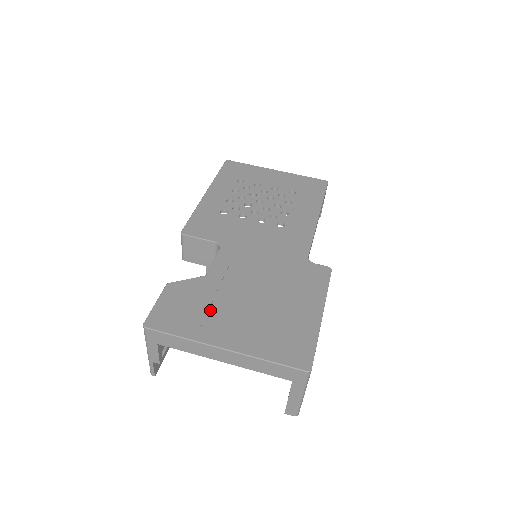
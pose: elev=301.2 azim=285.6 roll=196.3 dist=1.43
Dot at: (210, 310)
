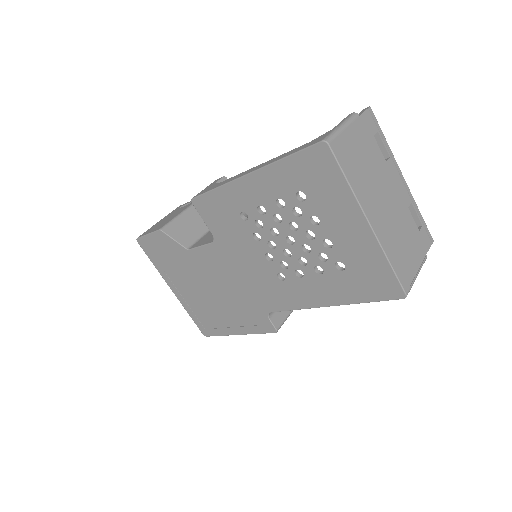
Dot at: (176, 269)
